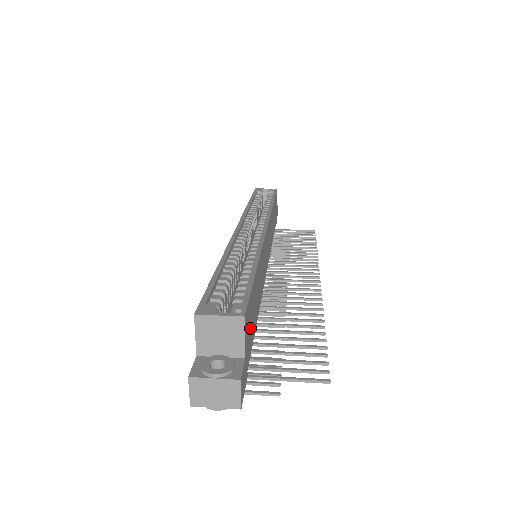
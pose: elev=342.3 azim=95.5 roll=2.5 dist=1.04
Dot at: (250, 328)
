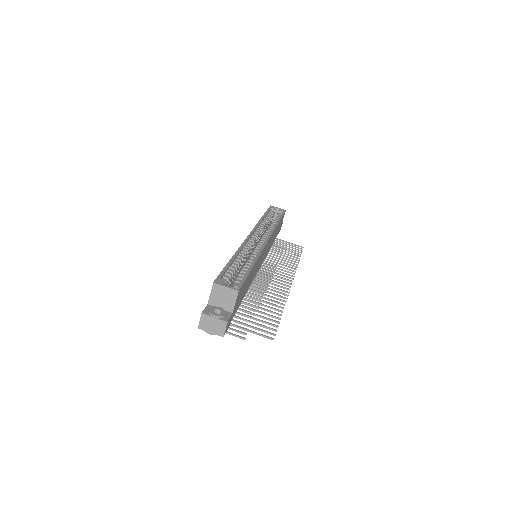
Dot at: (240, 298)
